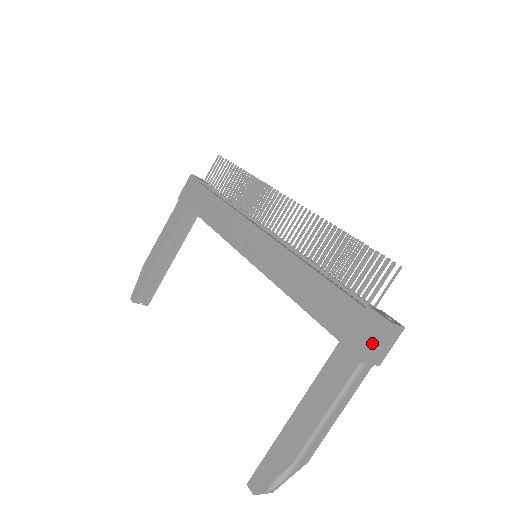
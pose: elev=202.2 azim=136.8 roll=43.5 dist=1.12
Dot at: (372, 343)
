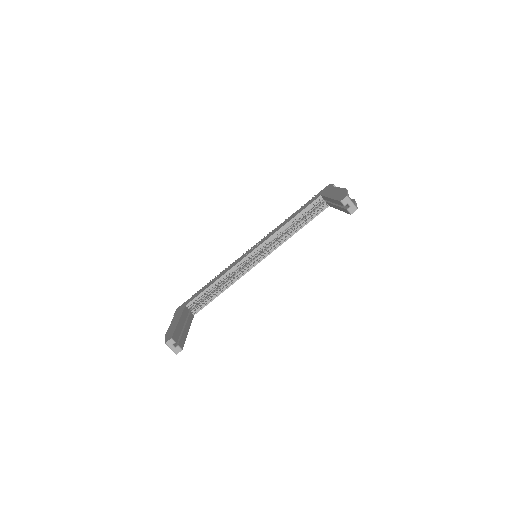
Dot at: (330, 185)
